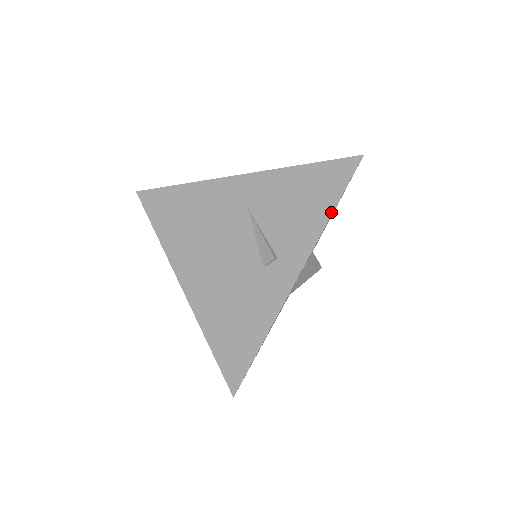
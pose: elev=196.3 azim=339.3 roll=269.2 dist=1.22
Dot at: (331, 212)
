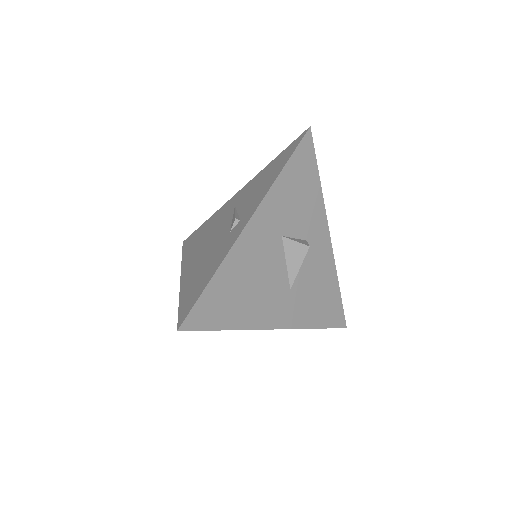
Dot at: (281, 170)
